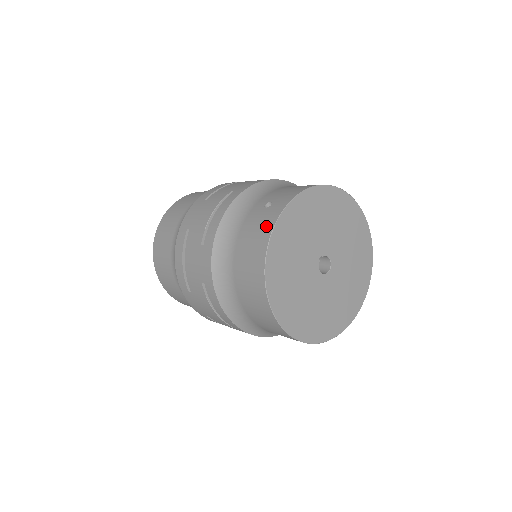
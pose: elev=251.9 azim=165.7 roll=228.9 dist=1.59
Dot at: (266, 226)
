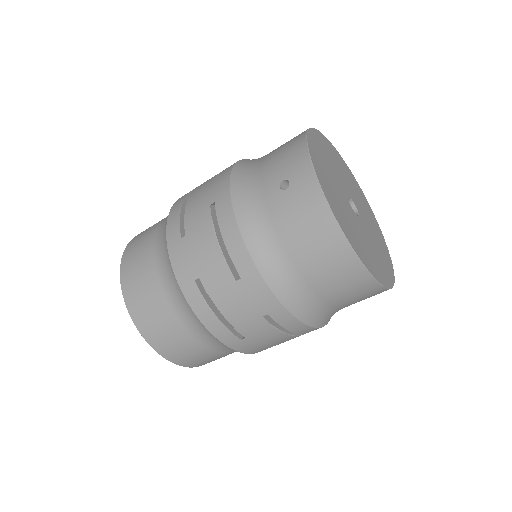
Dot at: (313, 204)
